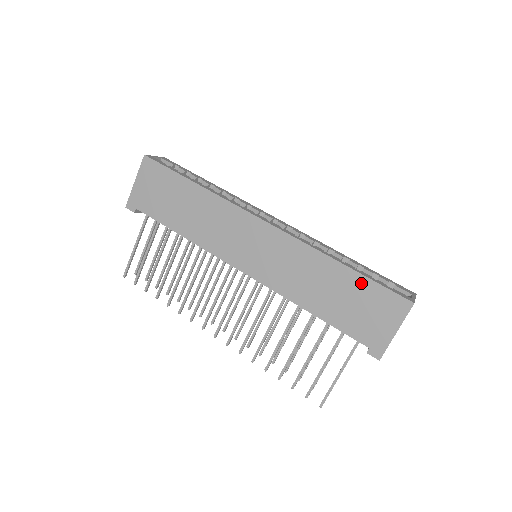
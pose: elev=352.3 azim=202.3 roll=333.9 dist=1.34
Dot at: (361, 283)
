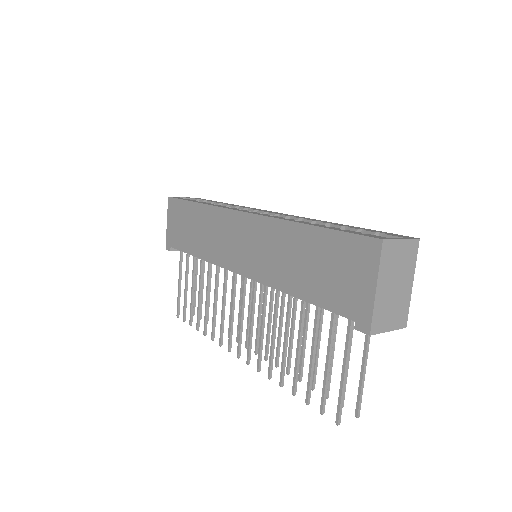
Dot at: (326, 239)
